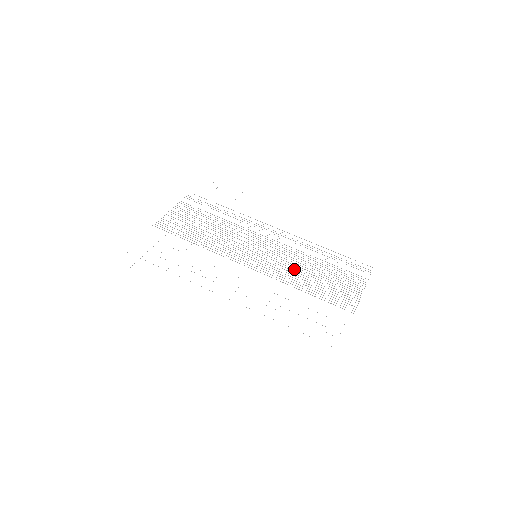
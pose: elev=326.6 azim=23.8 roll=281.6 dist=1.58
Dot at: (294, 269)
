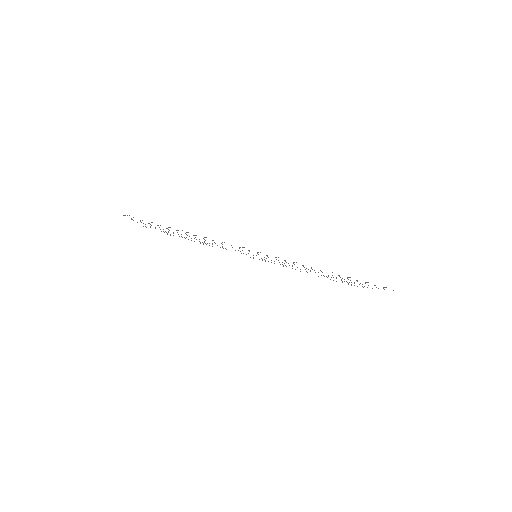
Dot at: occluded
